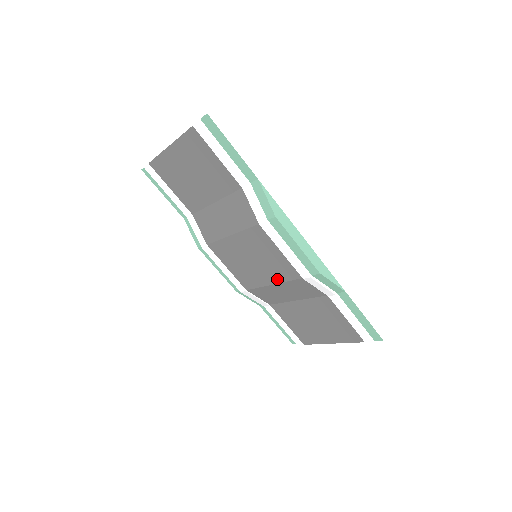
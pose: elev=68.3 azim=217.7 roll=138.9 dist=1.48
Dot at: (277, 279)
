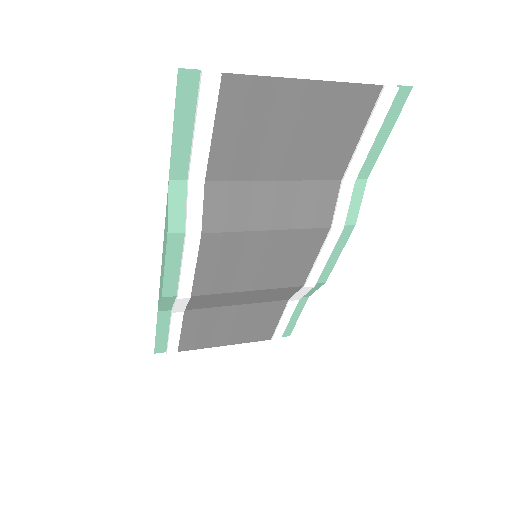
Dot at: (265, 285)
